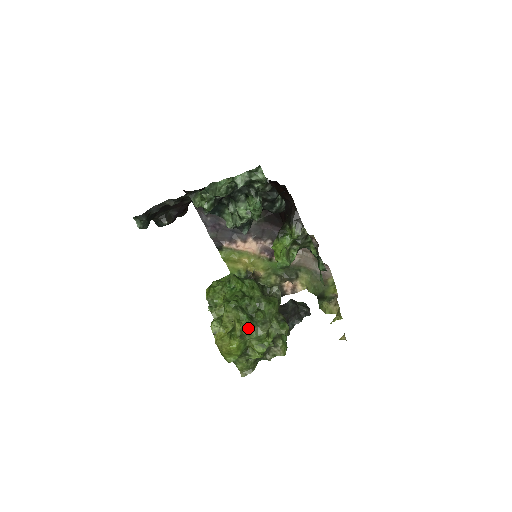
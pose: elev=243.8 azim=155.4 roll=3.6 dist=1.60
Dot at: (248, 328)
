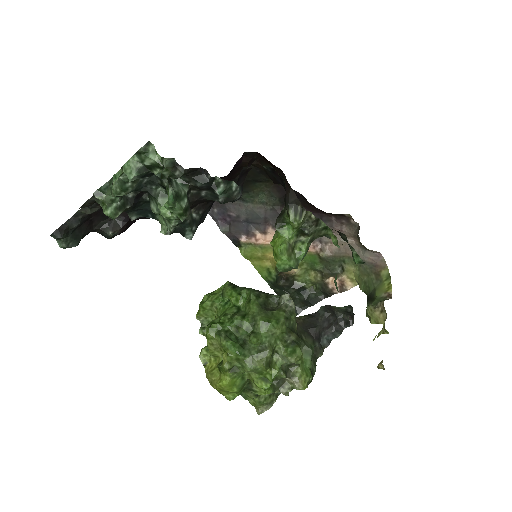
Dot at: (238, 359)
